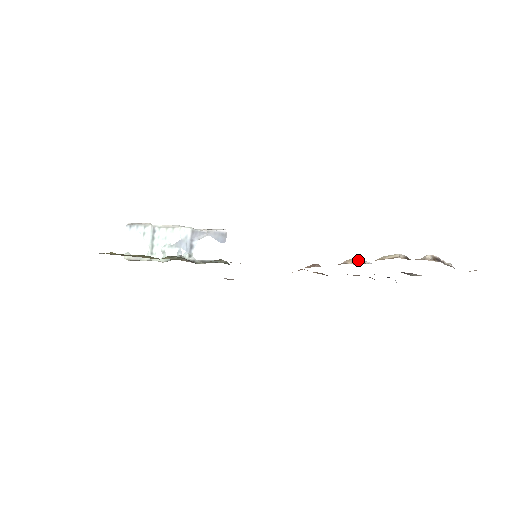
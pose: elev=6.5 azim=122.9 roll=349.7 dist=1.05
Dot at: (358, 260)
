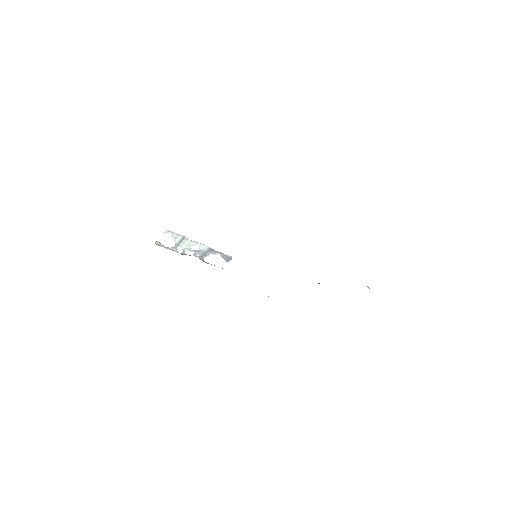
Dot at: occluded
